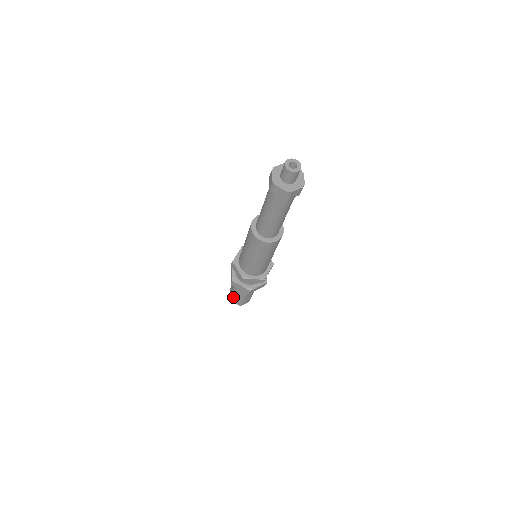
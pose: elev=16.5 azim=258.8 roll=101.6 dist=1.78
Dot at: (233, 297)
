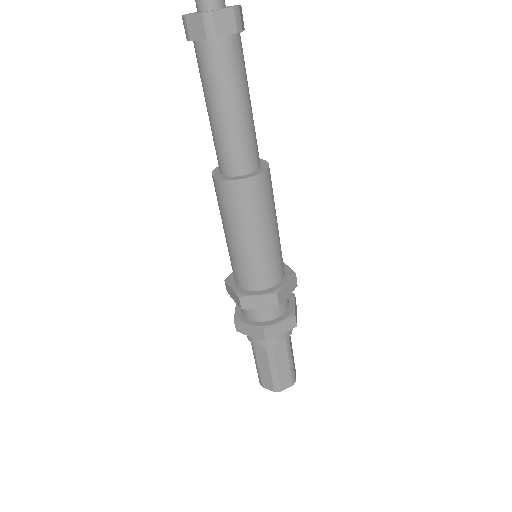
Dot at: (260, 374)
